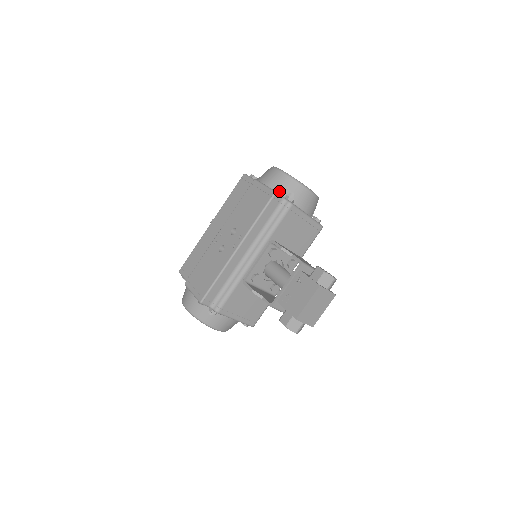
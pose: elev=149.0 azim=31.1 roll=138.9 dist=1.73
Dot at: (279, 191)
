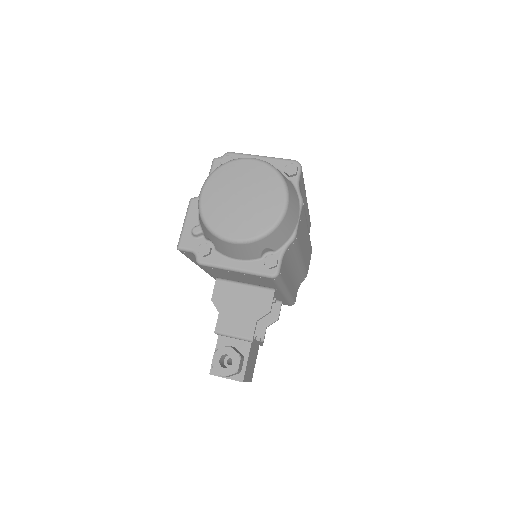
Dot at: (195, 235)
